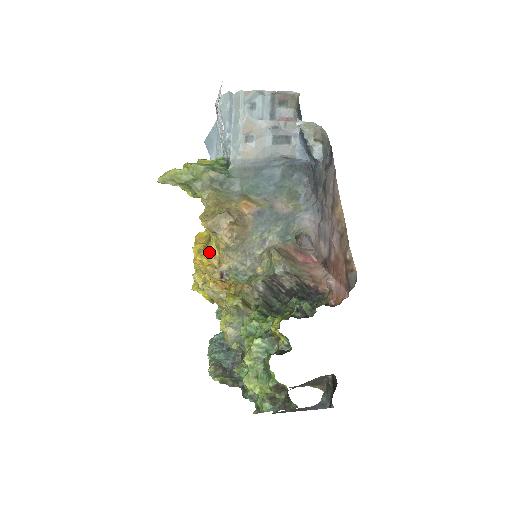
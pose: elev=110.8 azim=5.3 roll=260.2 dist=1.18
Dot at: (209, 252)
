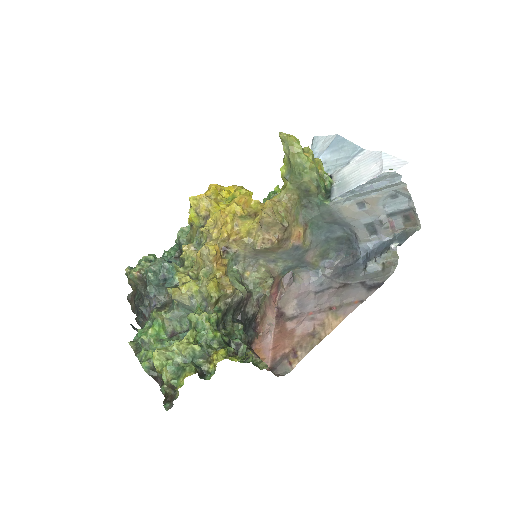
Dot at: (239, 226)
